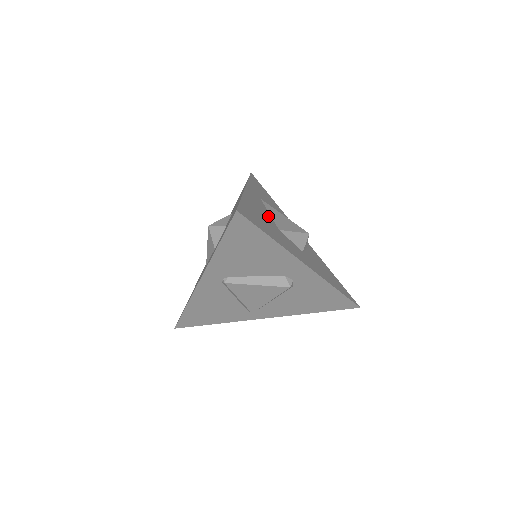
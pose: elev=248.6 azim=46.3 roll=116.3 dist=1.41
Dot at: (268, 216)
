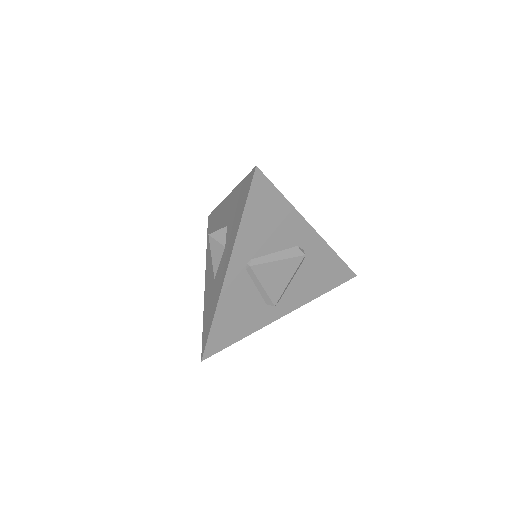
Dot at: occluded
